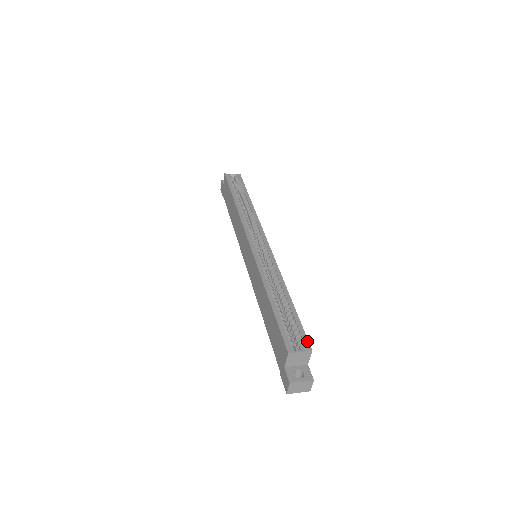
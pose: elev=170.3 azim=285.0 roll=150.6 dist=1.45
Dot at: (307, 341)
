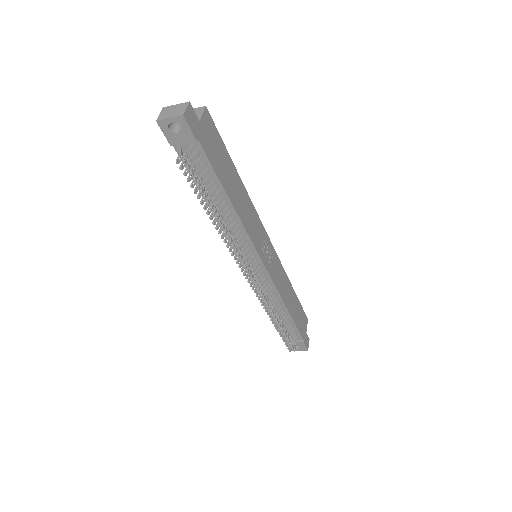
Dot at: (210, 118)
